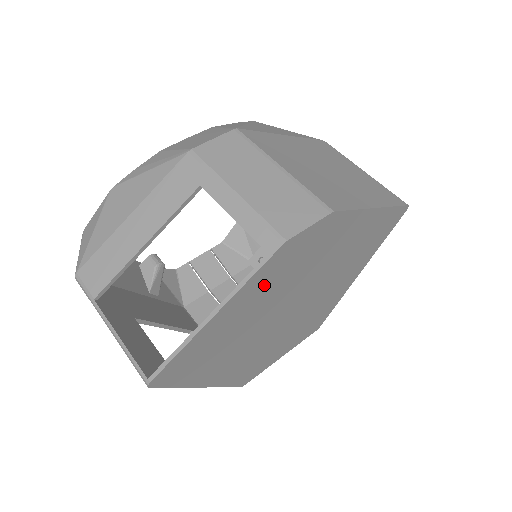
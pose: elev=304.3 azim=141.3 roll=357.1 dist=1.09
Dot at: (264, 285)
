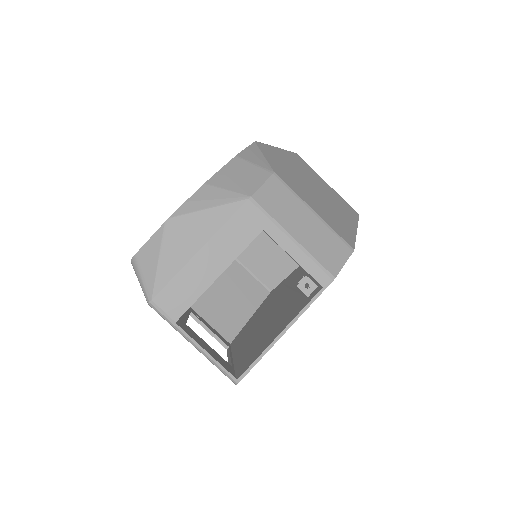
Dot at: occluded
